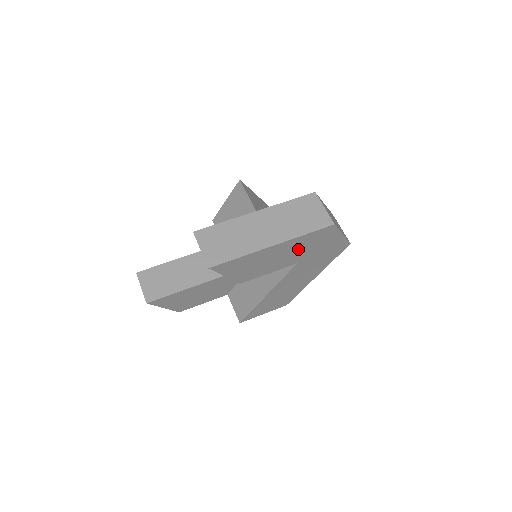
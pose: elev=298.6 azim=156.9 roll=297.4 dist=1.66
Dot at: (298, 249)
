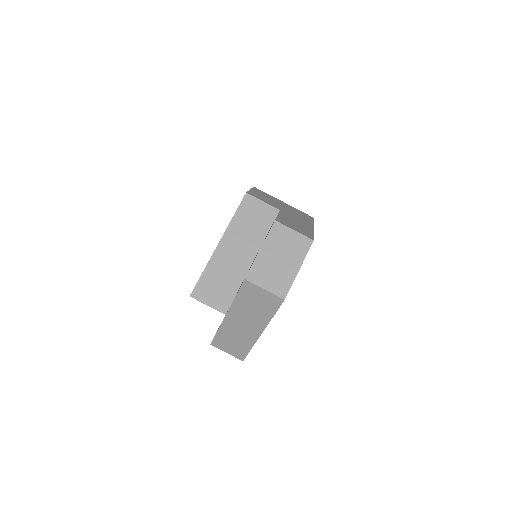
Dot at: occluded
